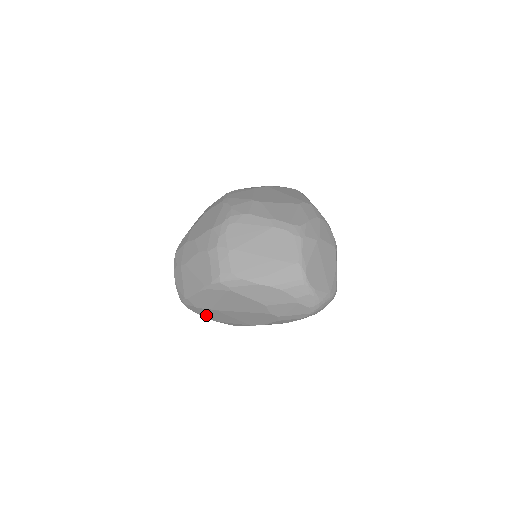
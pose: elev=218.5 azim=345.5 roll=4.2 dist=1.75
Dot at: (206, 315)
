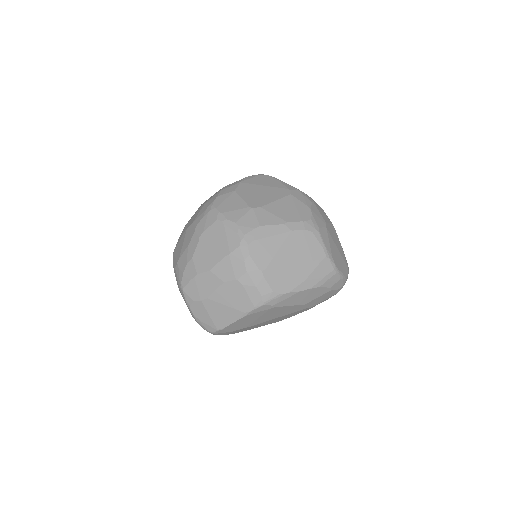
Dot at: occluded
